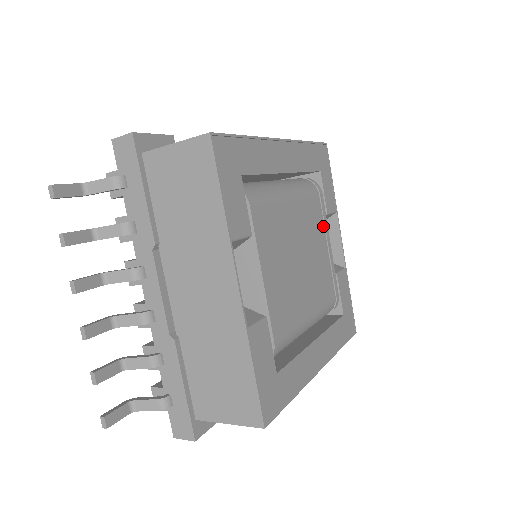
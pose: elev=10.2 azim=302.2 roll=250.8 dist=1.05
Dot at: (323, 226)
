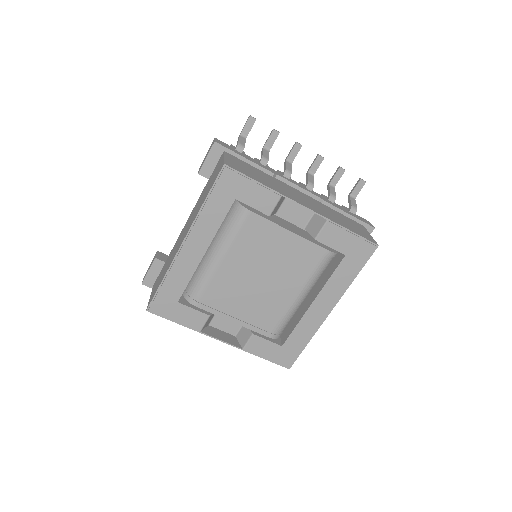
Dot at: (271, 229)
